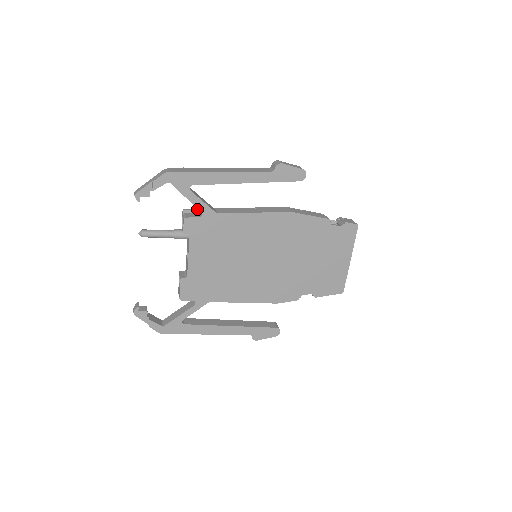
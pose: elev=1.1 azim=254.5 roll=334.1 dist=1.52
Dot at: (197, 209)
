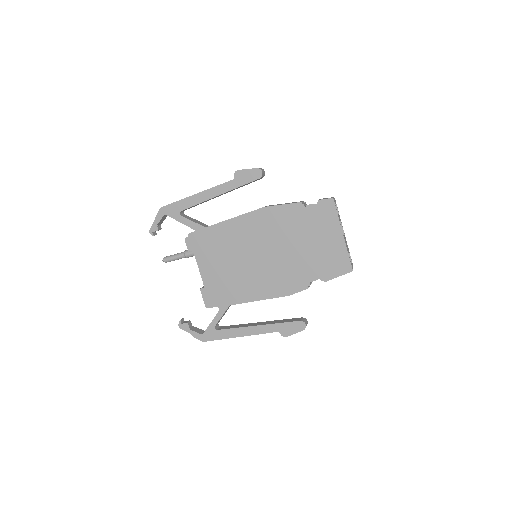
Dot at: occluded
